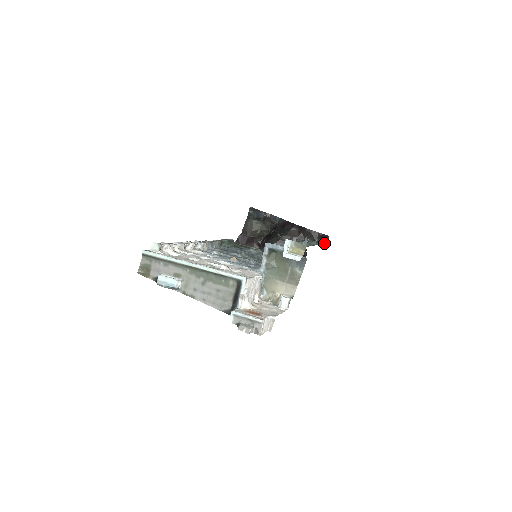
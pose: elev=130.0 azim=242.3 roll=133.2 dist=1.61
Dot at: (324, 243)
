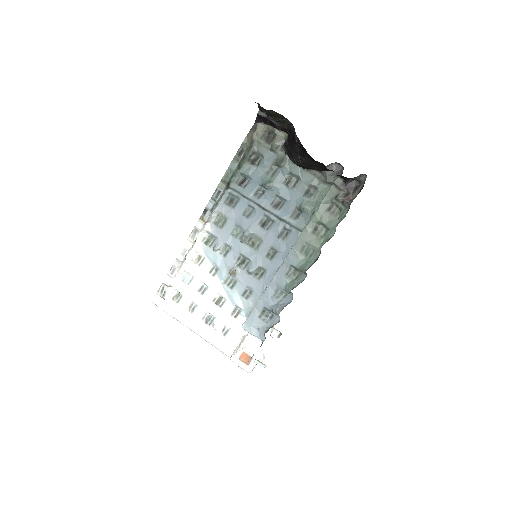
Dot at: (360, 181)
